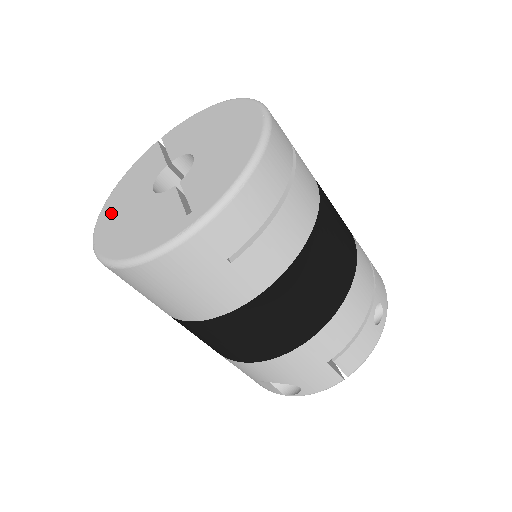
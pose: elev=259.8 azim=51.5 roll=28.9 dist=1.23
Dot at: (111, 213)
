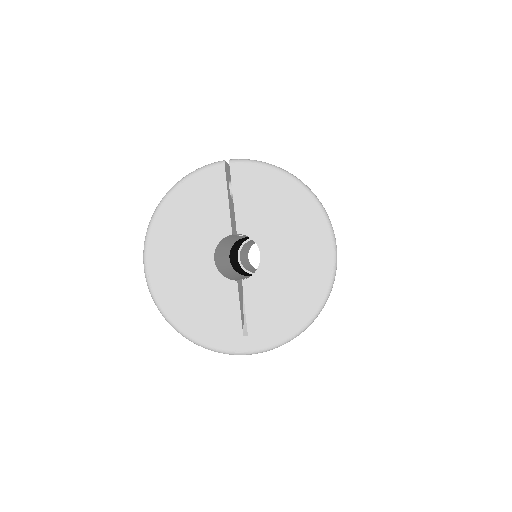
Dot at: (166, 245)
